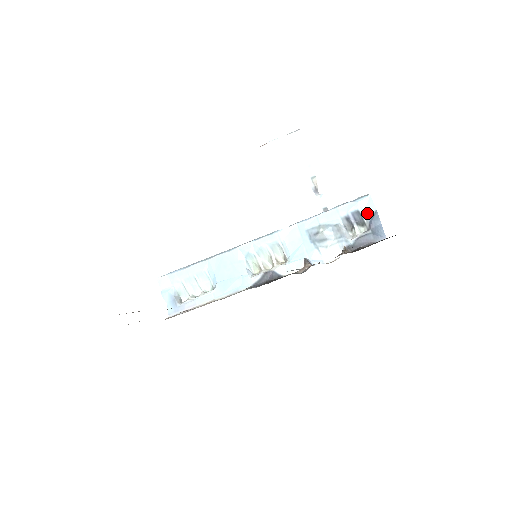
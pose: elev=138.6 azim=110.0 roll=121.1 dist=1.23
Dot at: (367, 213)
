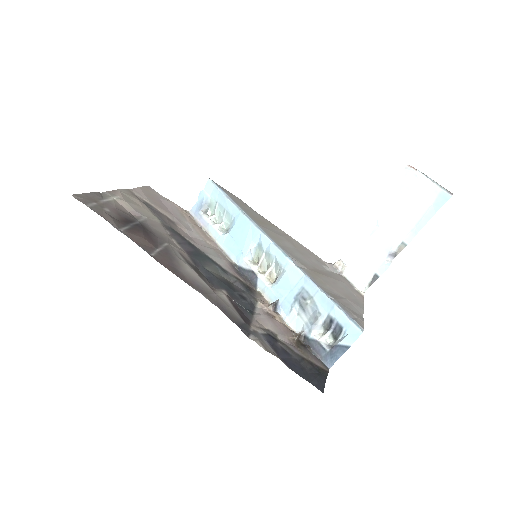
Dot at: (344, 338)
